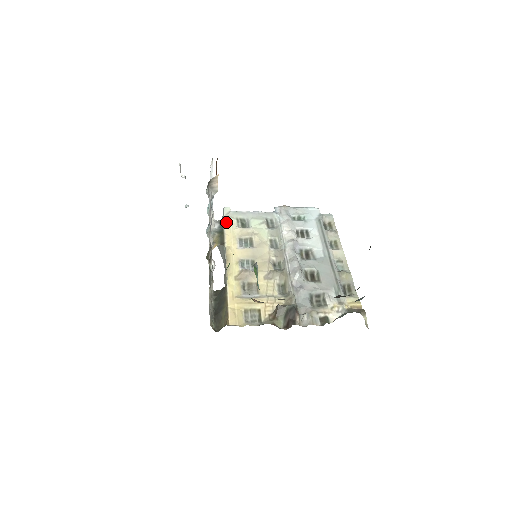
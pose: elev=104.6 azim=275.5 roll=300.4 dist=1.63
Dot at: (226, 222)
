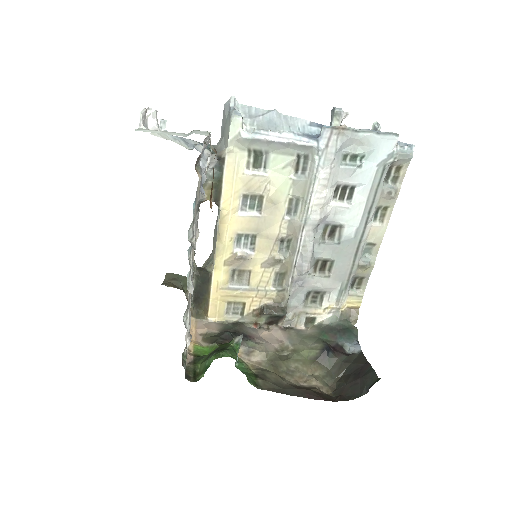
Dot at: (229, 159)
